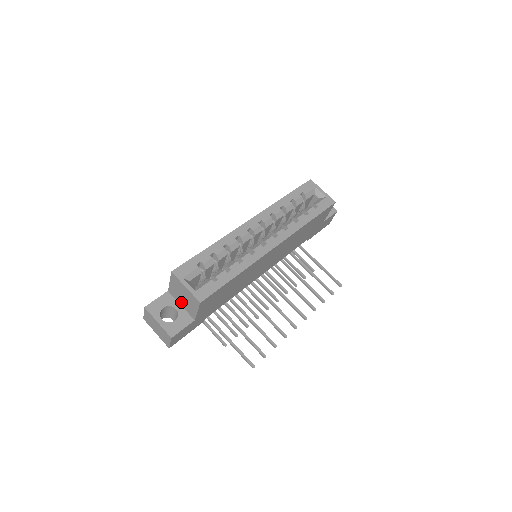
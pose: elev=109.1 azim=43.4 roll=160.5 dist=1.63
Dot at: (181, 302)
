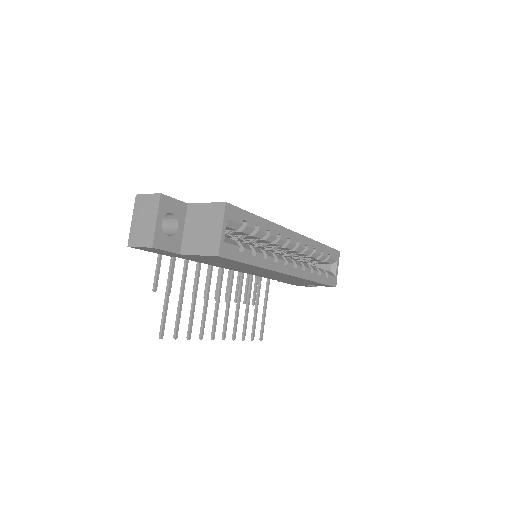
Dot at: (189, 227)
